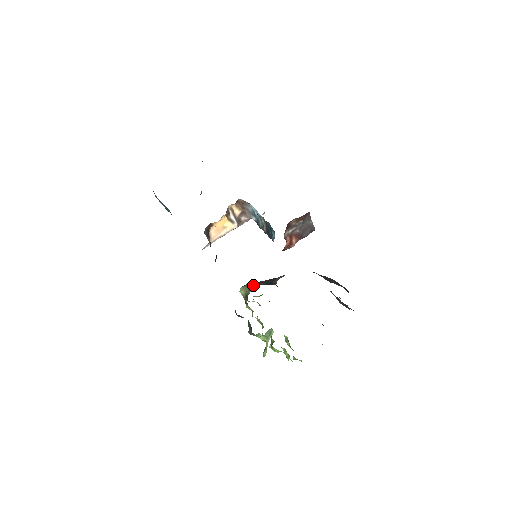
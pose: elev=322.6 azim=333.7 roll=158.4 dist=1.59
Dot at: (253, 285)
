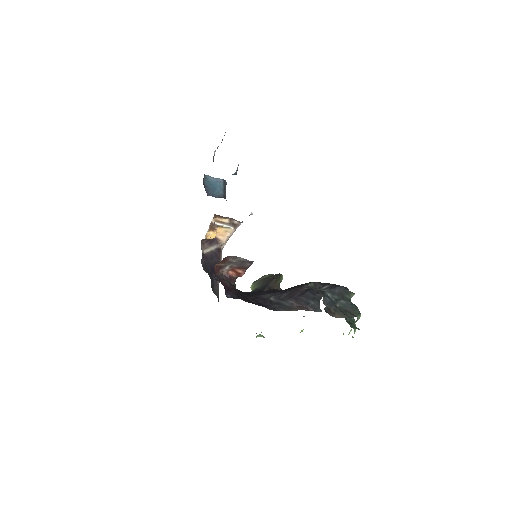
Dot at: (256, 285)
